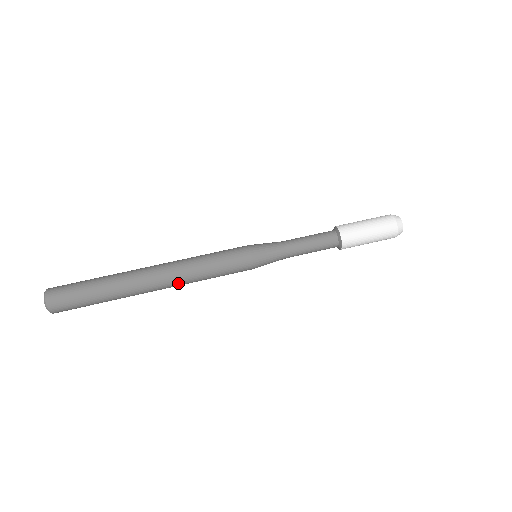
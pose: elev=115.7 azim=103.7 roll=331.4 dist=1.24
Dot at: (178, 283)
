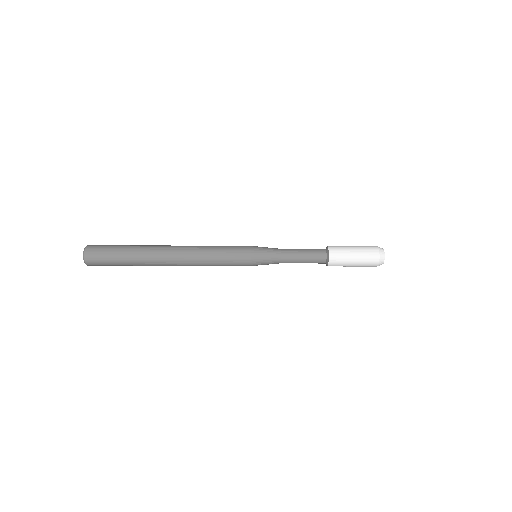
Dot at: occluded
